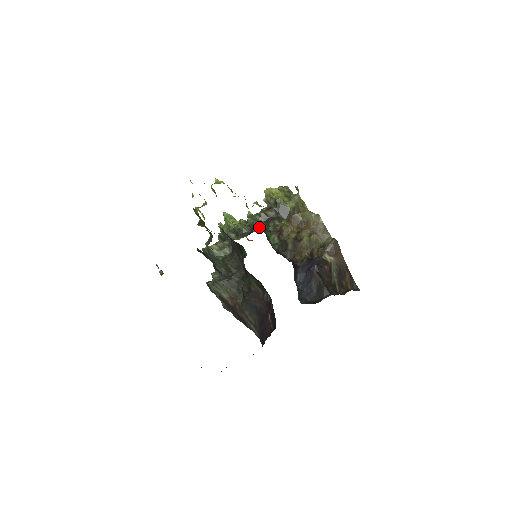
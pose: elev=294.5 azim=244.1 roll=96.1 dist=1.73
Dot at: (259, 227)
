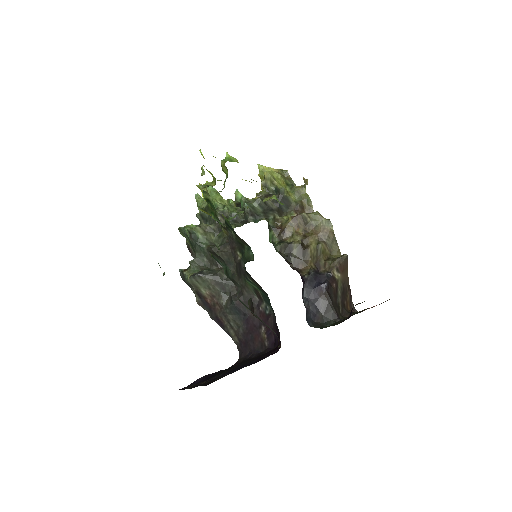
Dot at: (256, 217)
